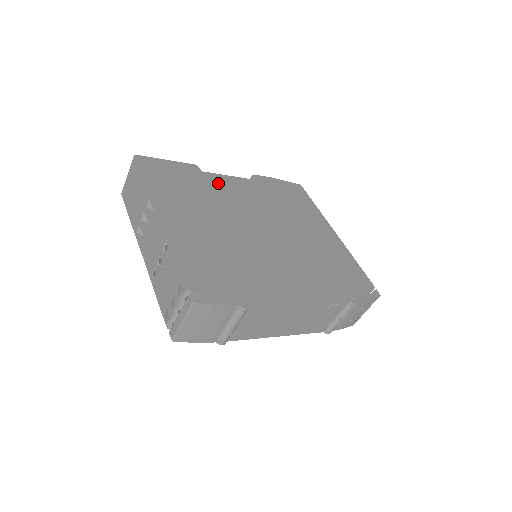
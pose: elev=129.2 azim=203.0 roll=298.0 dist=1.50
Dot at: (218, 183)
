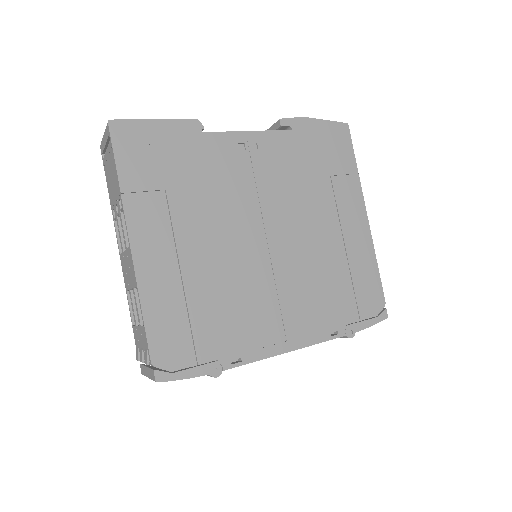
Dot at: (224, 153)
